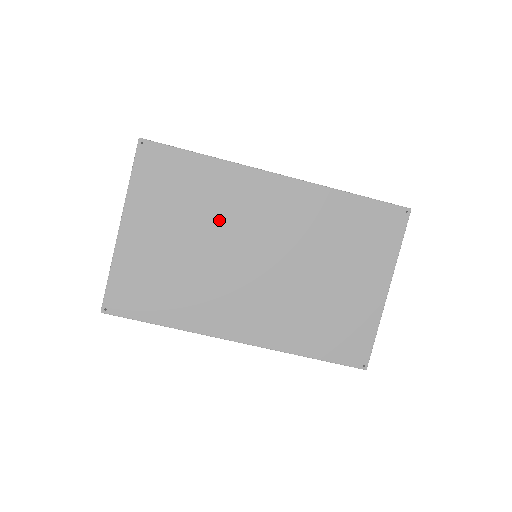
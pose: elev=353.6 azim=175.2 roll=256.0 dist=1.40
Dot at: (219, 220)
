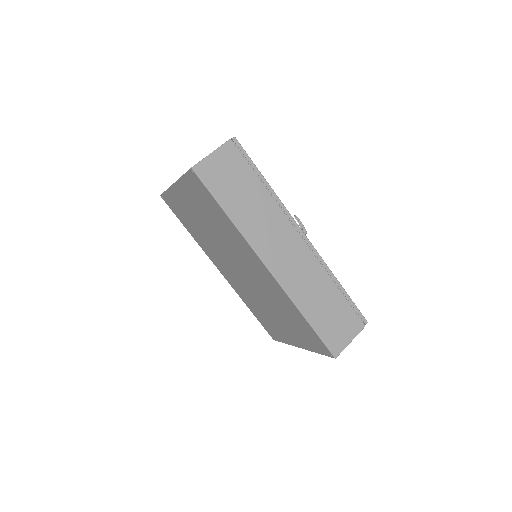
Dot at: (226, 240)
